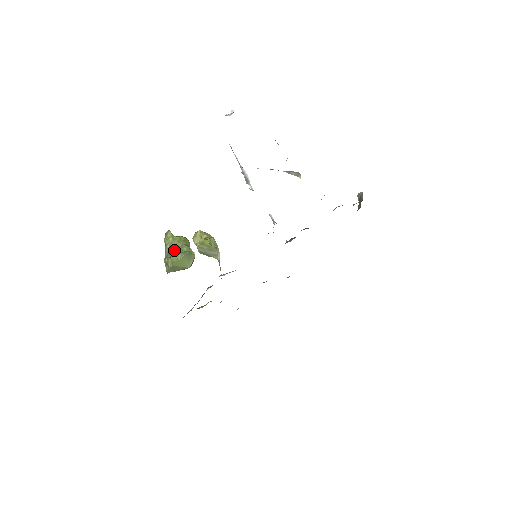
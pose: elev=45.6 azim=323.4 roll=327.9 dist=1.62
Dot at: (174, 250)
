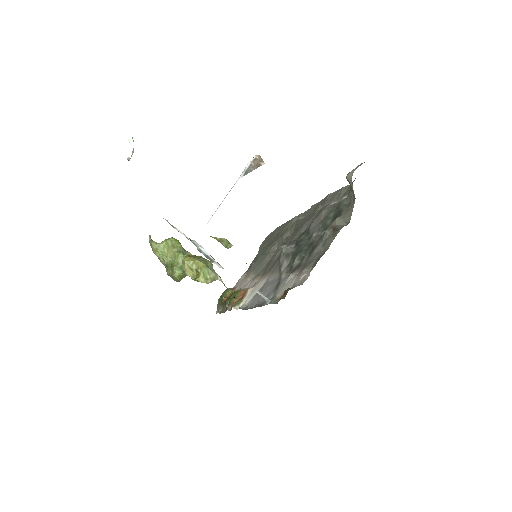
Dot at: (170, 265)
